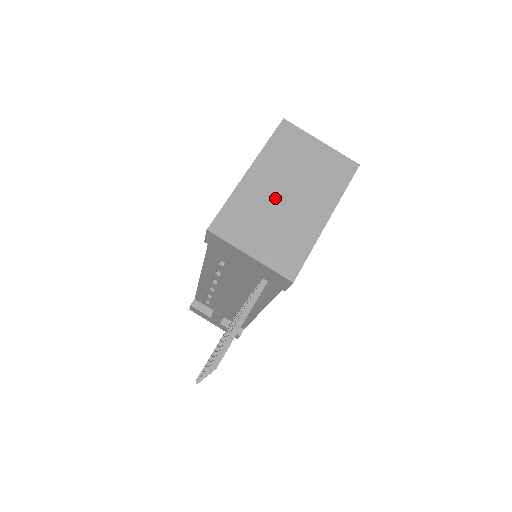
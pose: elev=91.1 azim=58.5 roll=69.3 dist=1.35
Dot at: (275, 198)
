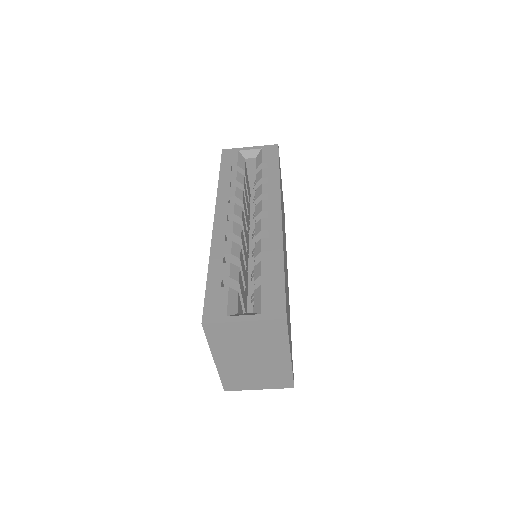
Dot at: (246, 364)
